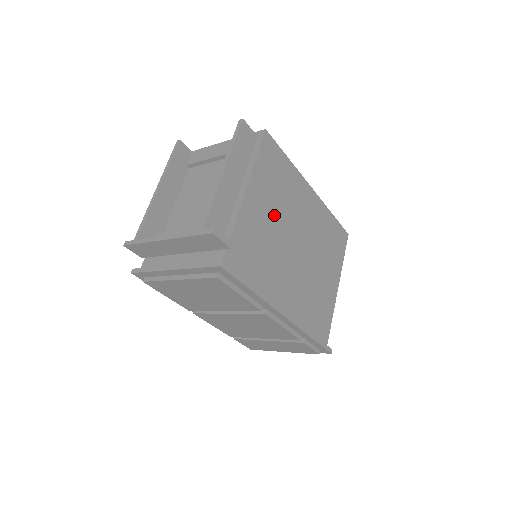
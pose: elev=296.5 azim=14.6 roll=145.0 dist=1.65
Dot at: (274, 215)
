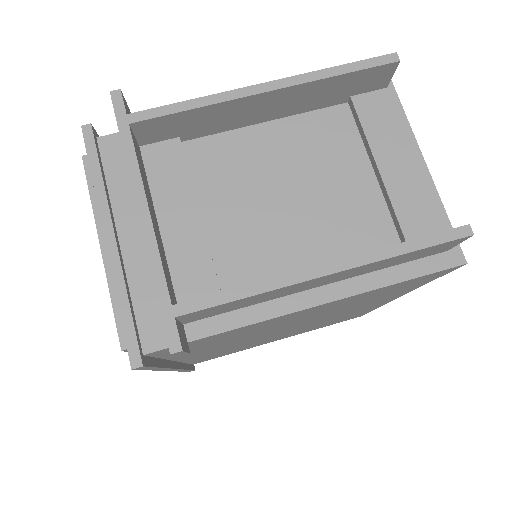
Dot at: (308, 317)
